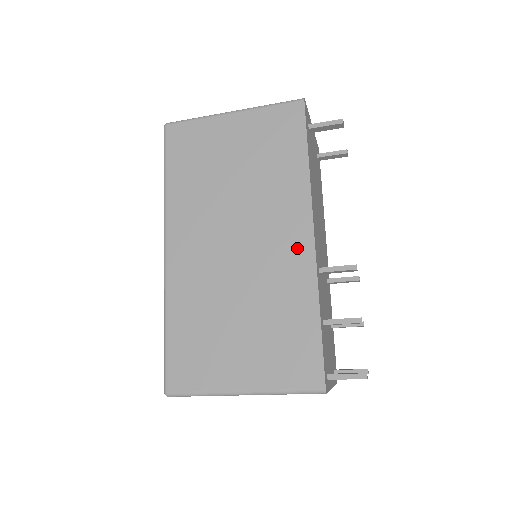
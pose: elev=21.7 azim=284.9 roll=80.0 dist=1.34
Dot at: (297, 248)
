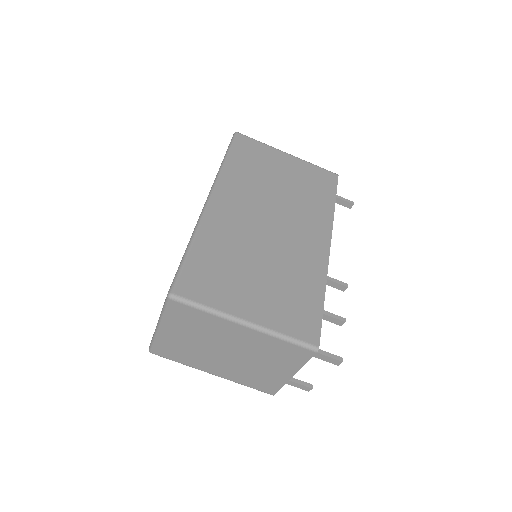
Dot at: (317, 248)
